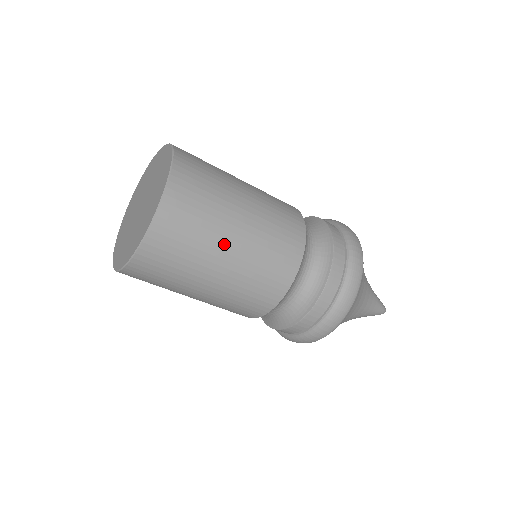
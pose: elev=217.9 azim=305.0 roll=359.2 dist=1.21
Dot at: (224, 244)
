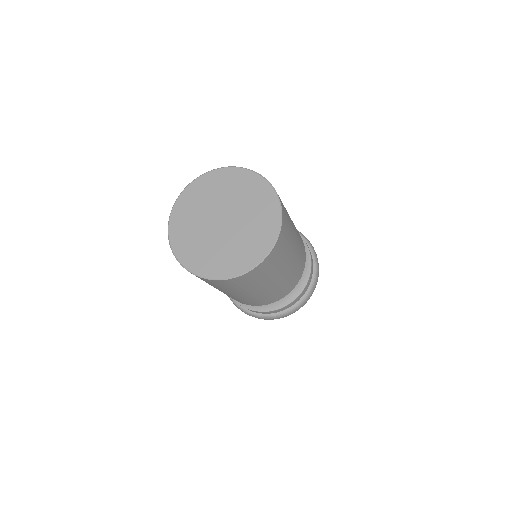
Dot at: (291, 254)
